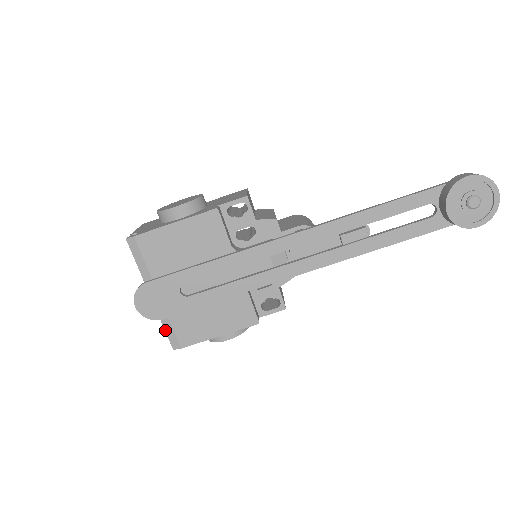
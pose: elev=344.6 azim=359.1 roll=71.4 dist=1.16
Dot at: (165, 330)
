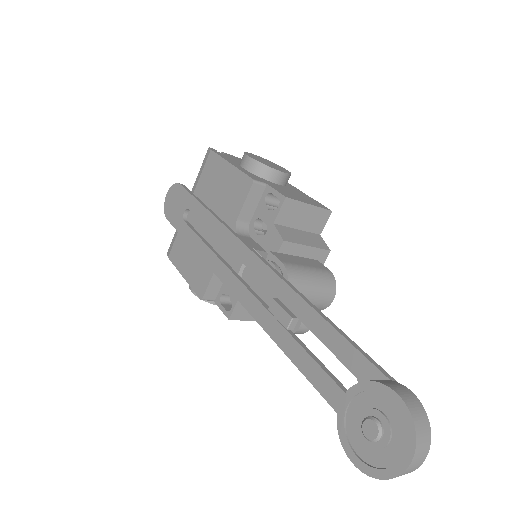
Dot at: (174, 235)
